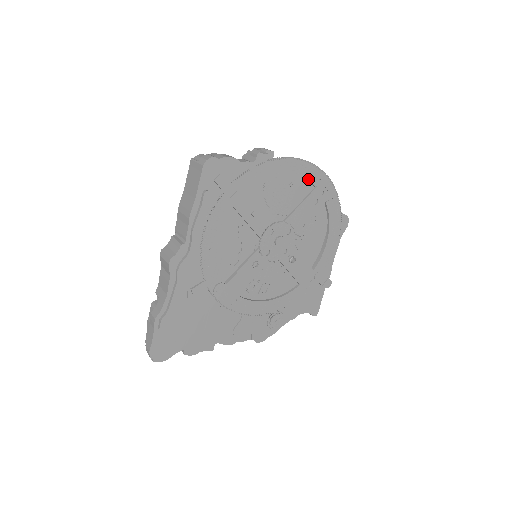
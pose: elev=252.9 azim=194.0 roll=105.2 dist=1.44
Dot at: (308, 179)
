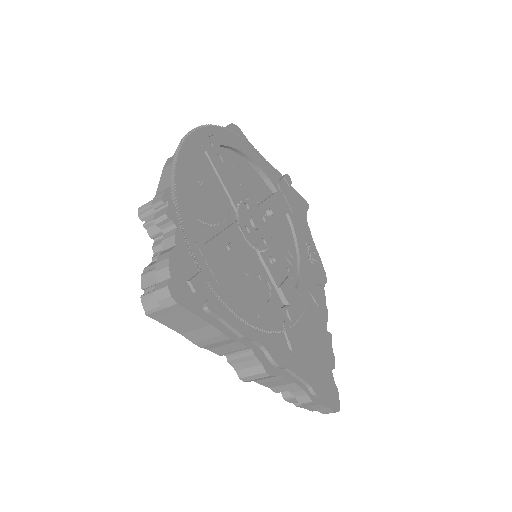
Dot at: (197, 157)
